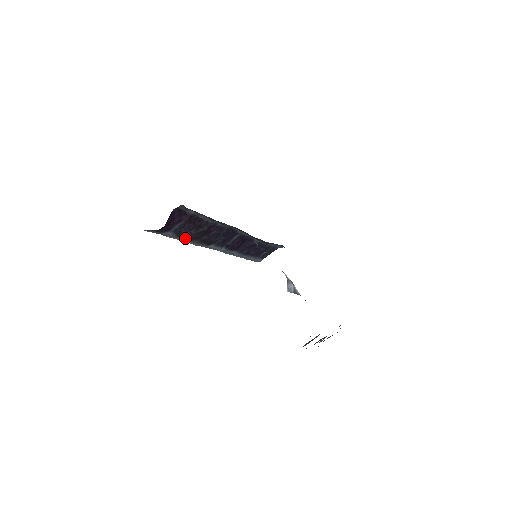
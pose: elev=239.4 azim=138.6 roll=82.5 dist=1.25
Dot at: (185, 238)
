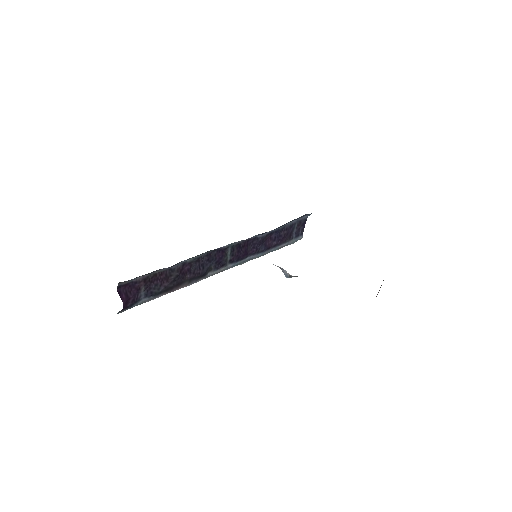
Dot at: (167, 291)
